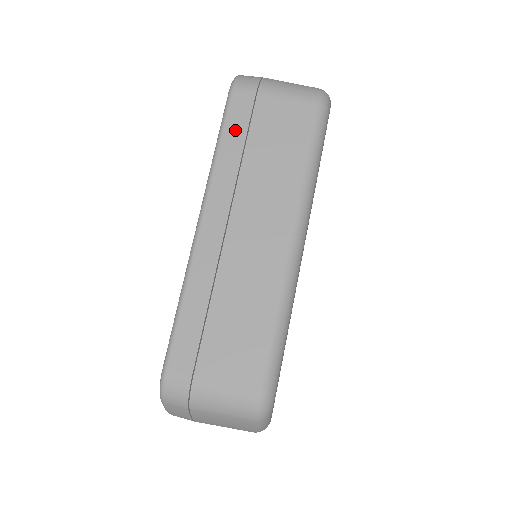
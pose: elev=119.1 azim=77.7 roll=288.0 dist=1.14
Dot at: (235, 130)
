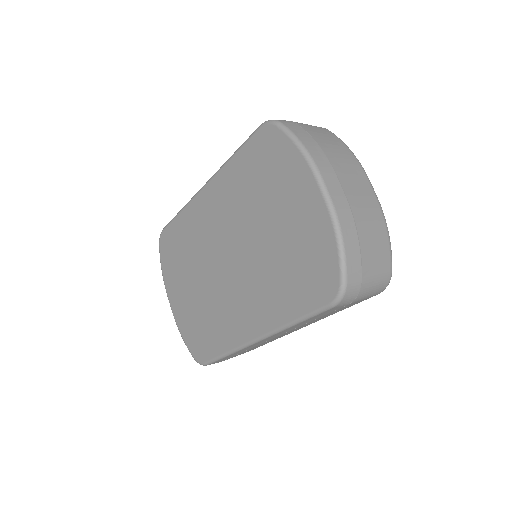
Dot at: occluded
